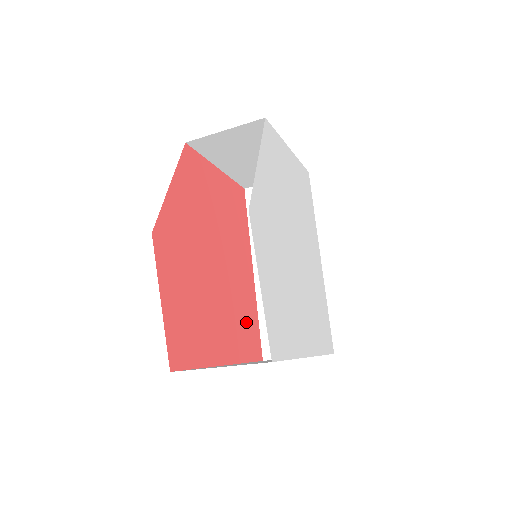
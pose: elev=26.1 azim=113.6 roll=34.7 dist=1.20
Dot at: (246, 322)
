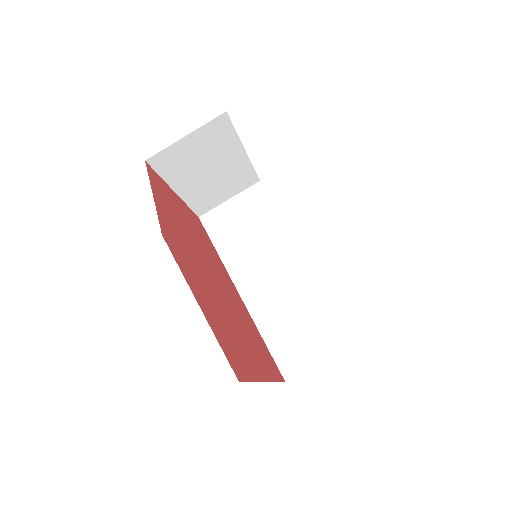
Dot at: (258, 341)
